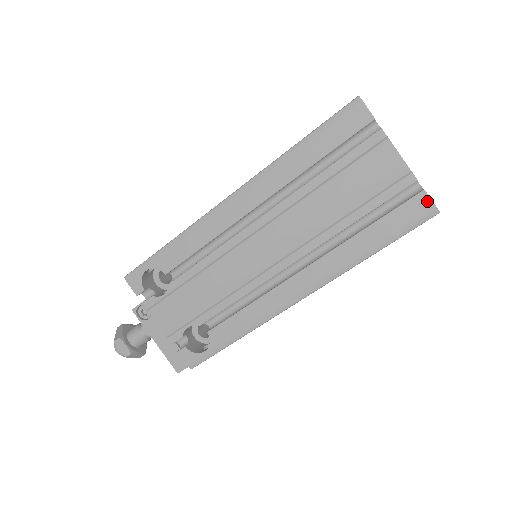
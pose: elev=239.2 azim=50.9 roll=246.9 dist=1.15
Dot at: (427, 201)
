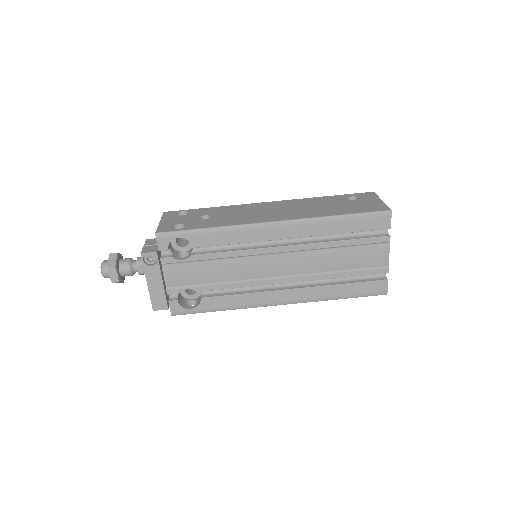
Dot at: (385, 286)
